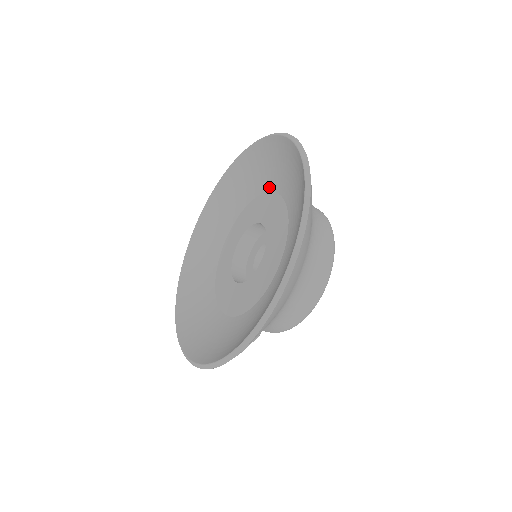
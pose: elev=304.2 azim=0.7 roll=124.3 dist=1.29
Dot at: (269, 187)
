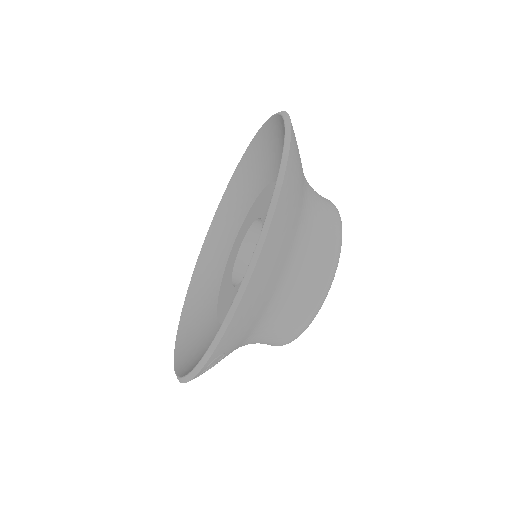
Dot at: (274, 176)
